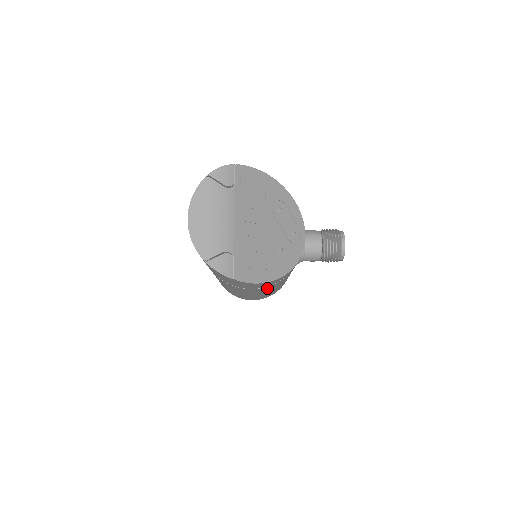
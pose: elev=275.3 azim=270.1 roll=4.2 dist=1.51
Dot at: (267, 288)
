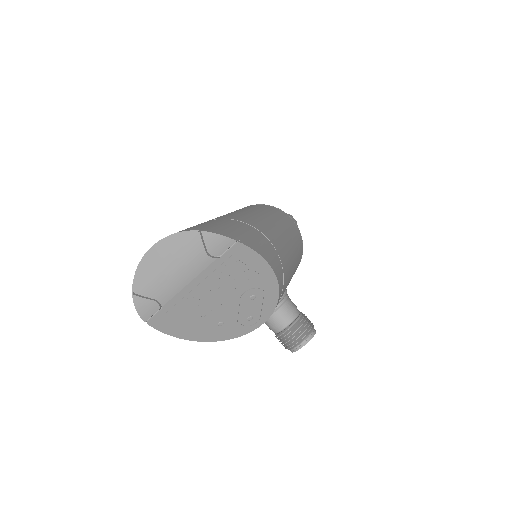
Dot at: occluded
